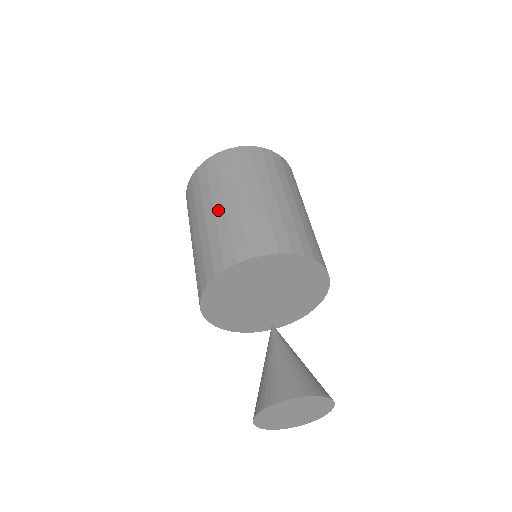
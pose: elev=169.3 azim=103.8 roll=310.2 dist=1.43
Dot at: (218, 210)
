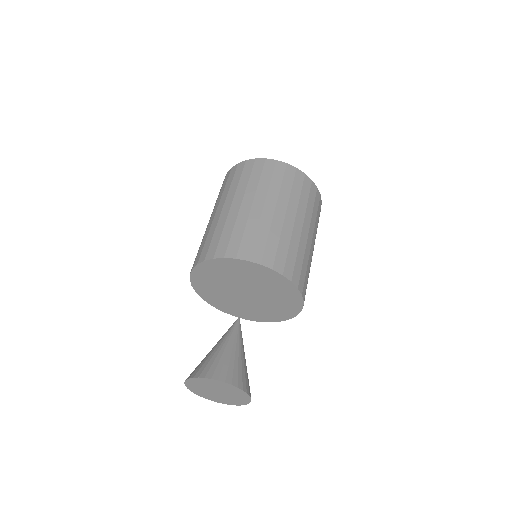
Dot at: occluded
